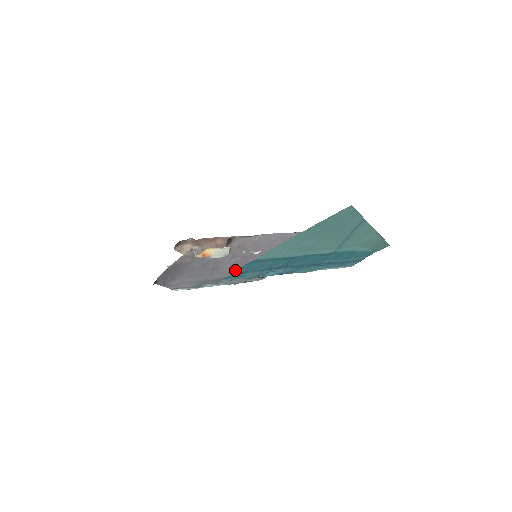
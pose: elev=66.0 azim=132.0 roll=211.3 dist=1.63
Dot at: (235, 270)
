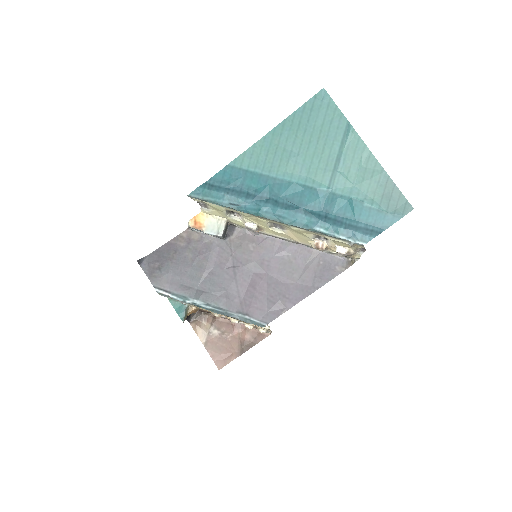
Dot at: (208, 181)
